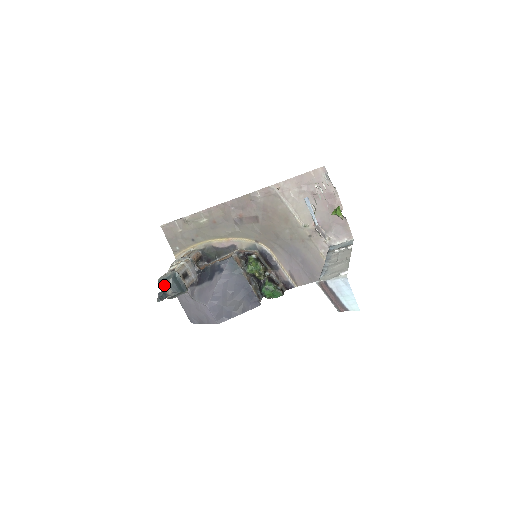
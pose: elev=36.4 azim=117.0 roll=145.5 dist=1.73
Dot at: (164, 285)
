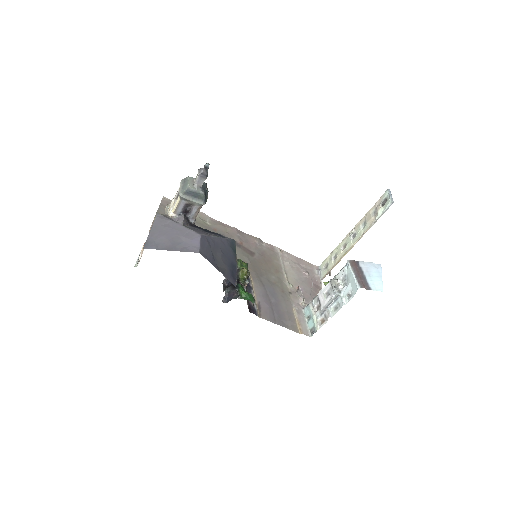
Dot at: occluded
